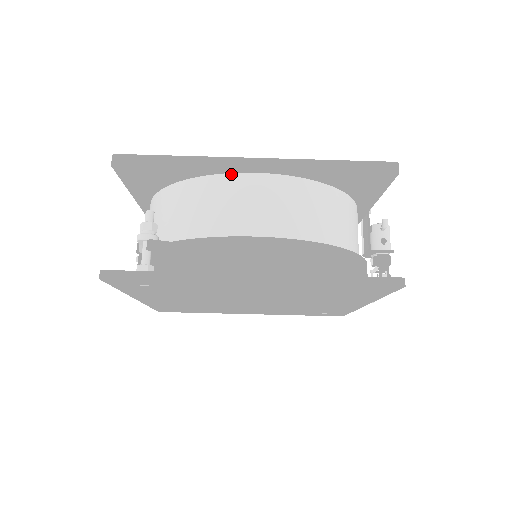
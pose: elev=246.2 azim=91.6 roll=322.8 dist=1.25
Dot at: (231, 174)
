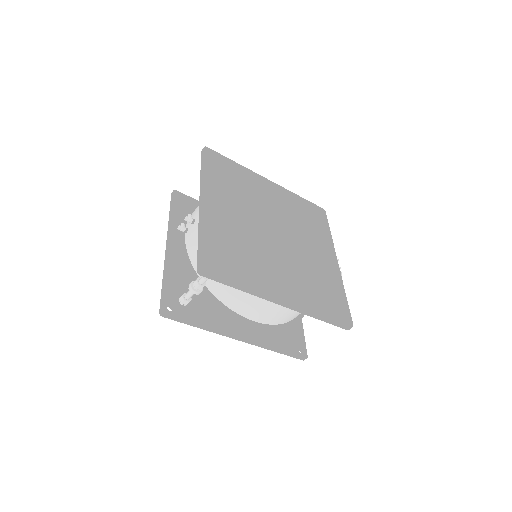
Dot at: occluded
